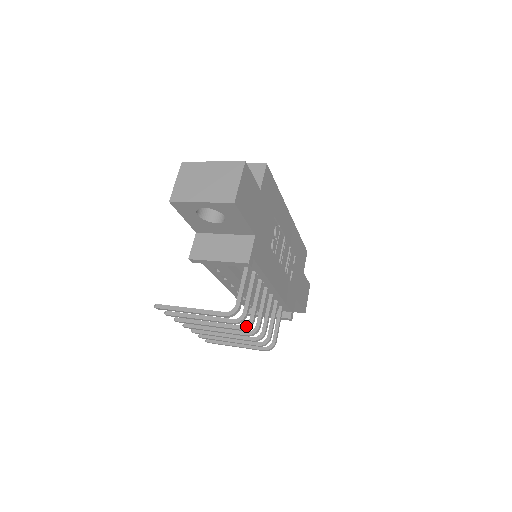
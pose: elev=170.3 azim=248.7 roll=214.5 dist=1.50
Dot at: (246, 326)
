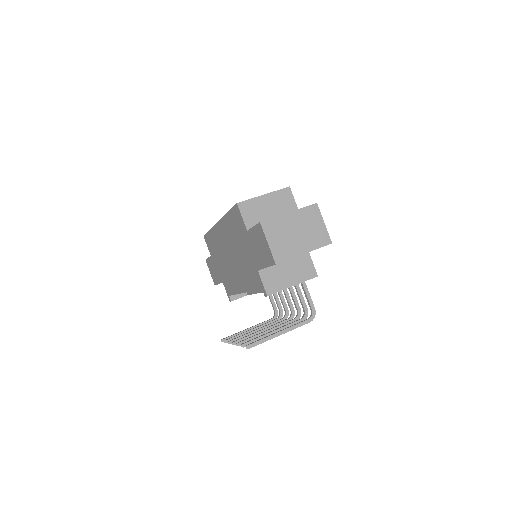
Dot at: (299, 317)
